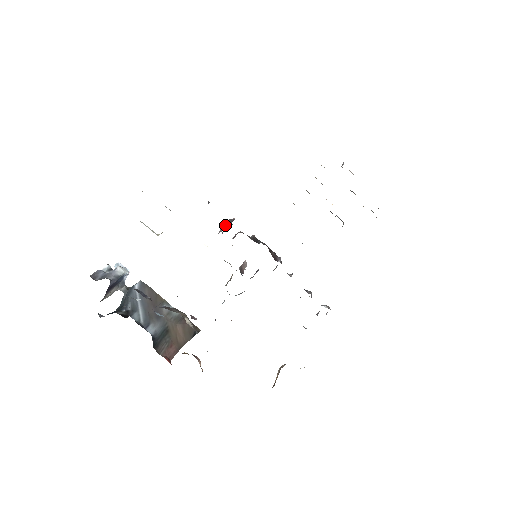
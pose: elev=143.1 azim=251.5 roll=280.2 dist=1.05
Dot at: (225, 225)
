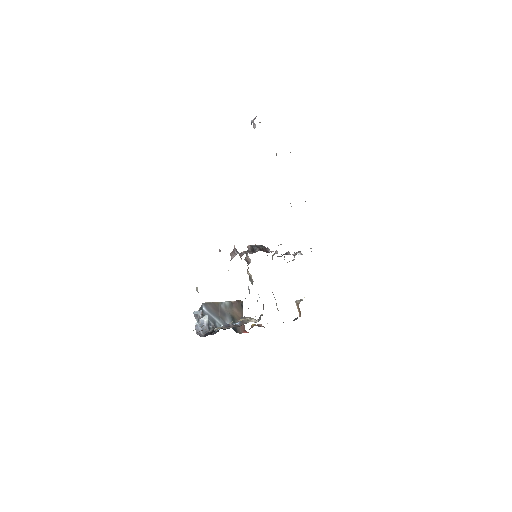
Dot at: (234, 254)
